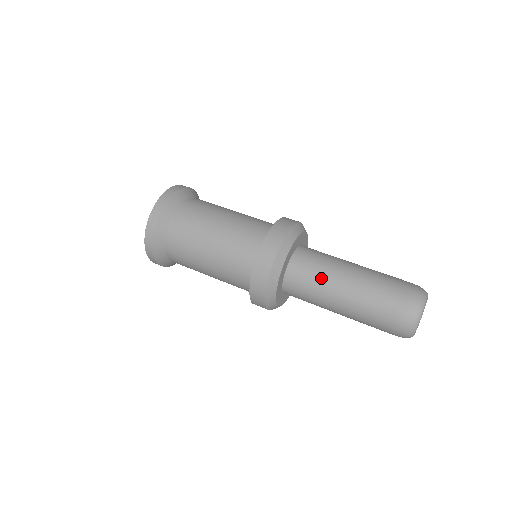
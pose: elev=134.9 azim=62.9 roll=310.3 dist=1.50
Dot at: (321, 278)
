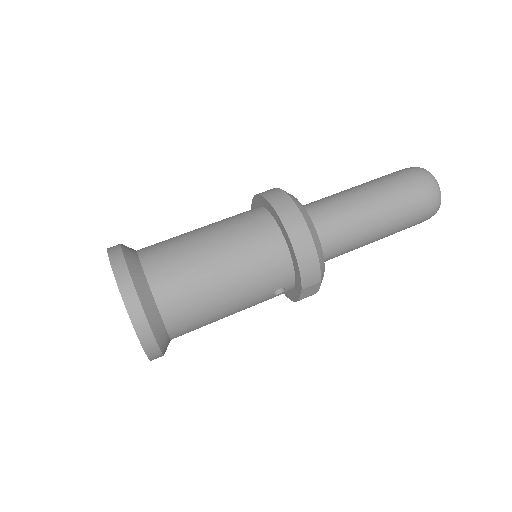
Dot at: (341, 207)
